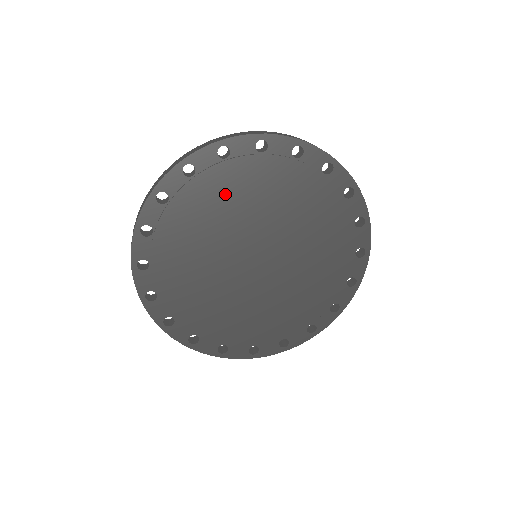
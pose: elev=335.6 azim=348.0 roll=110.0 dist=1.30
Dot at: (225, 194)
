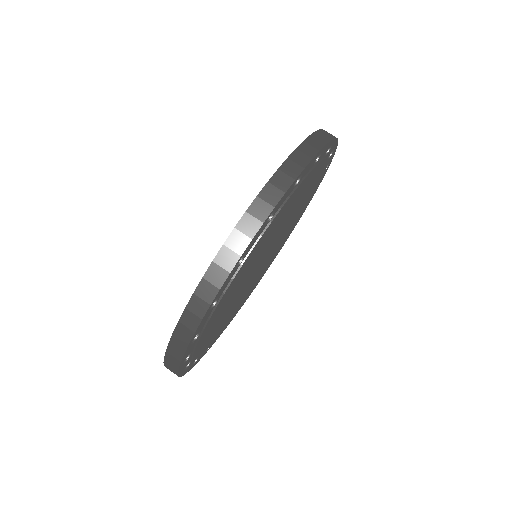
Dot at: (228, 298)
